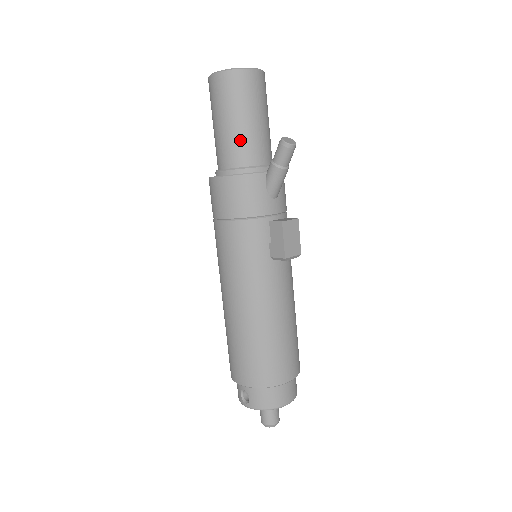
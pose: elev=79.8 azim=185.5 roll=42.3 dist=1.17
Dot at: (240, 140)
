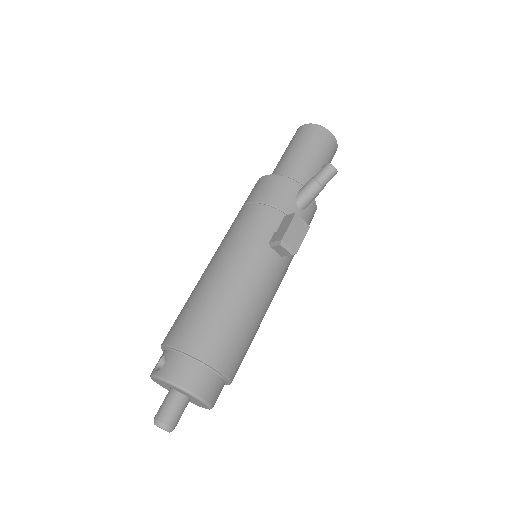
Dot at: (296, 162)
